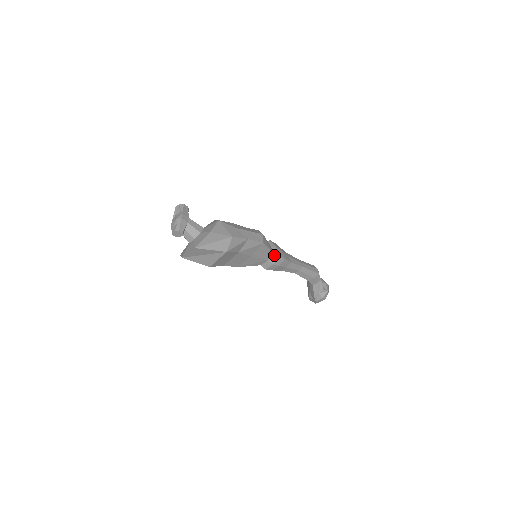
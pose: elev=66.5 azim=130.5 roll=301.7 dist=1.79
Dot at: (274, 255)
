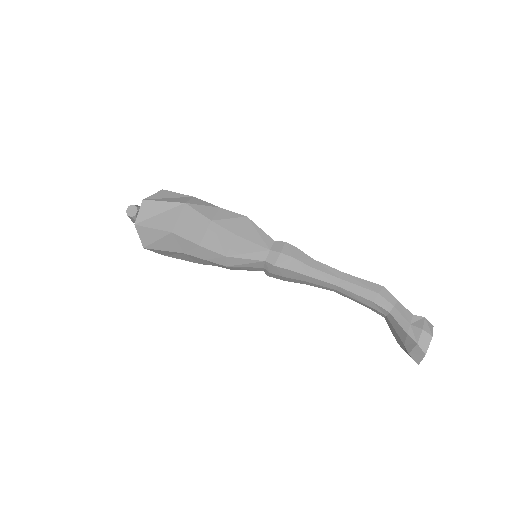
Dot at: (277, 243)
